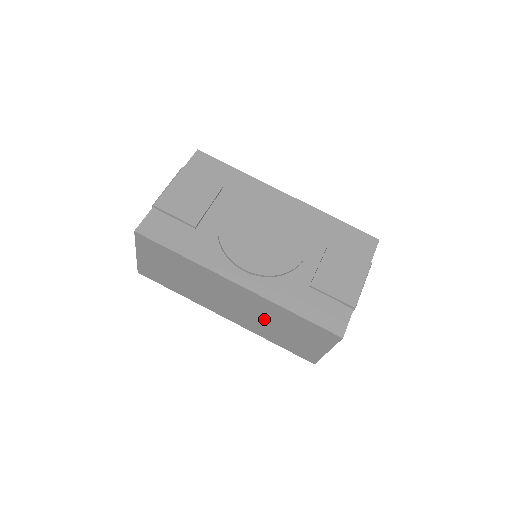
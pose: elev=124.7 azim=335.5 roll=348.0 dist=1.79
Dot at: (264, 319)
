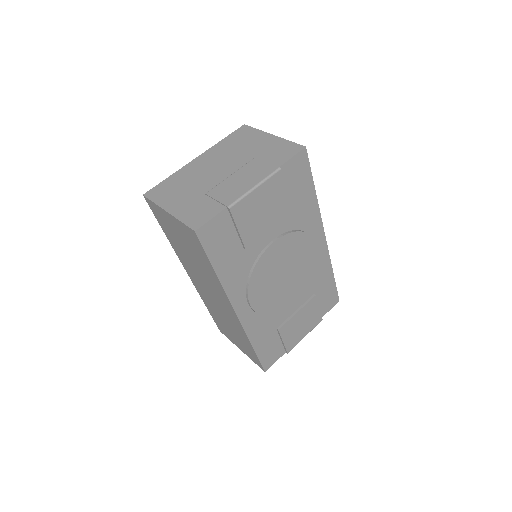
Dot at: (223, 315)
